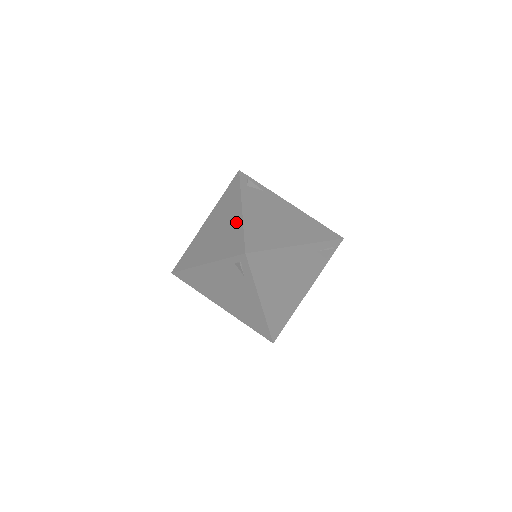
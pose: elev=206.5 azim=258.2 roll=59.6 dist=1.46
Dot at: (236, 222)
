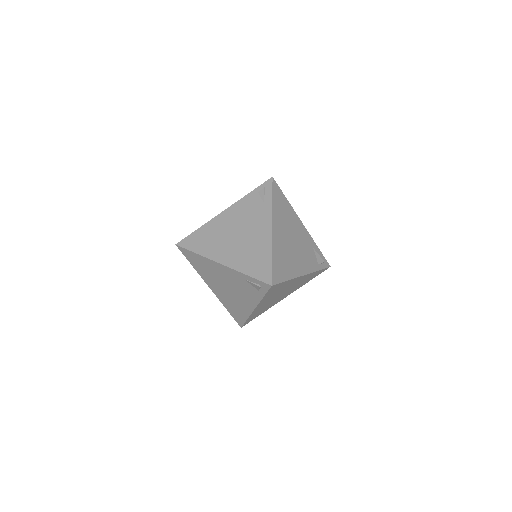
Dot at: occluded
